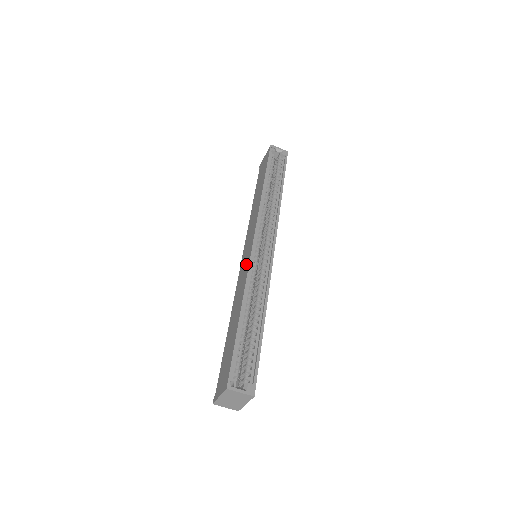
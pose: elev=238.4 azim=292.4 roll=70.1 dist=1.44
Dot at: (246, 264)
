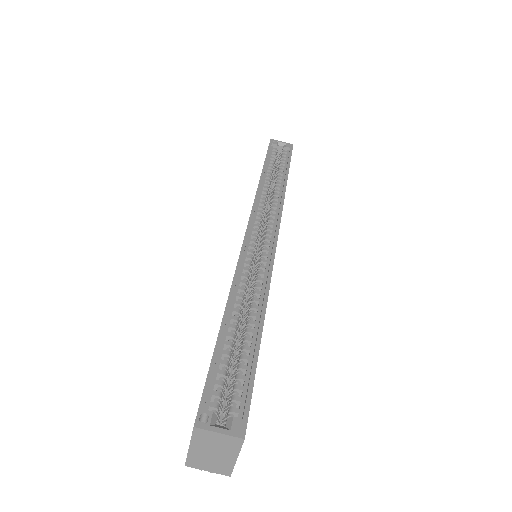
Dot at: occluded
